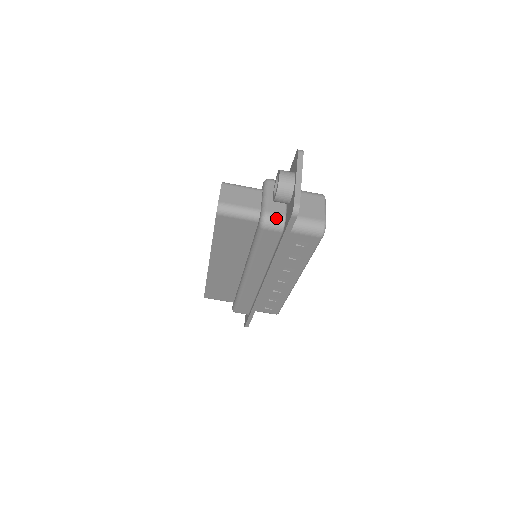
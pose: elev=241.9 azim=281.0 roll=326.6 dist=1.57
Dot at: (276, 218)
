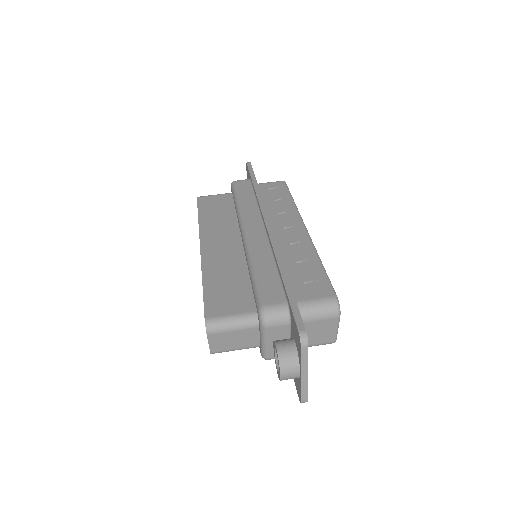
Dot at: occluded
